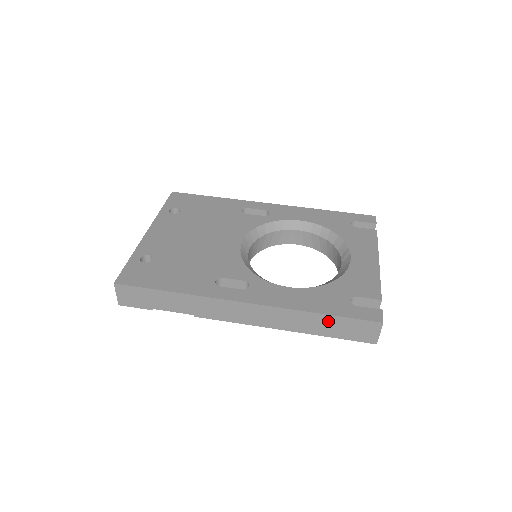
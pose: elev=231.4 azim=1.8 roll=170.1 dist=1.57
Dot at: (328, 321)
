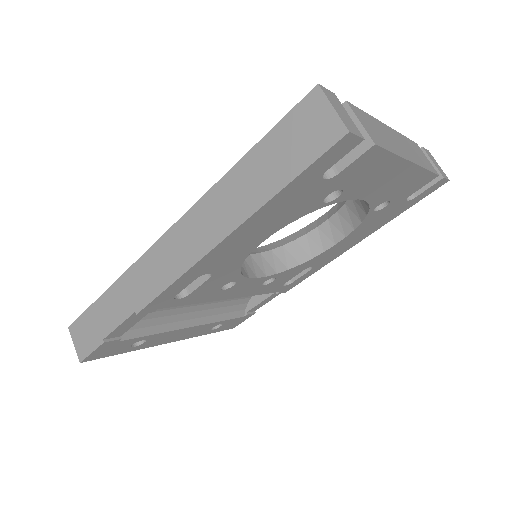
Dot at: (256, 164)
